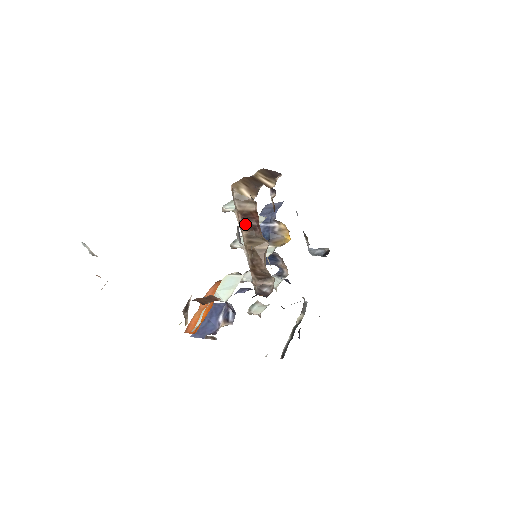
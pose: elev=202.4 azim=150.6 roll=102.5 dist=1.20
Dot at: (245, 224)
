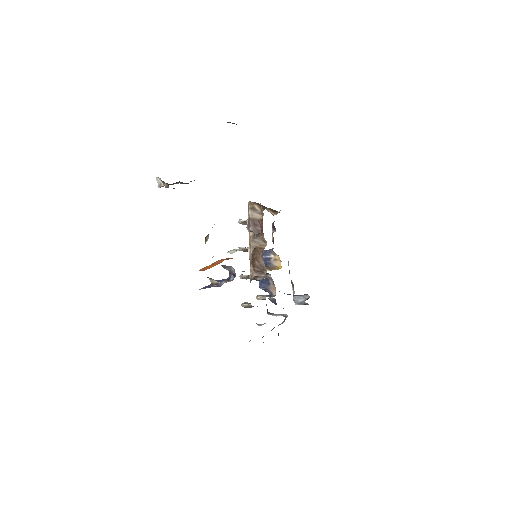
Dot at: (253, 228)
